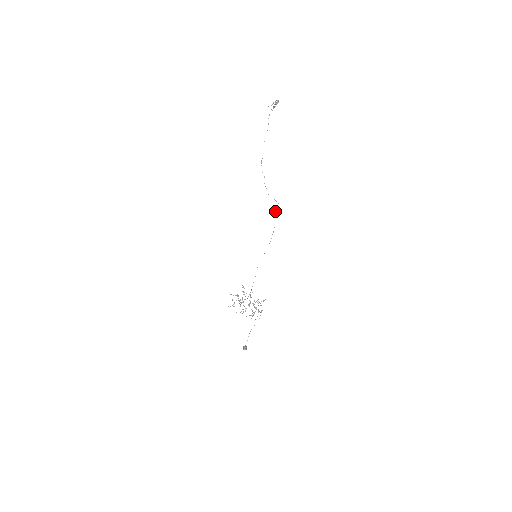
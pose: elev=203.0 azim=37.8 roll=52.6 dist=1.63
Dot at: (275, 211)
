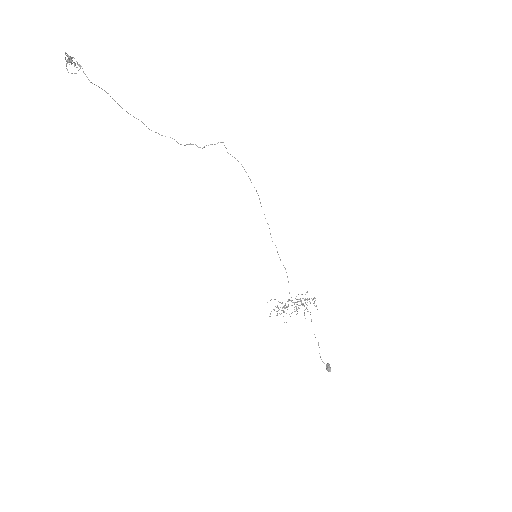
Dot at: occluded
